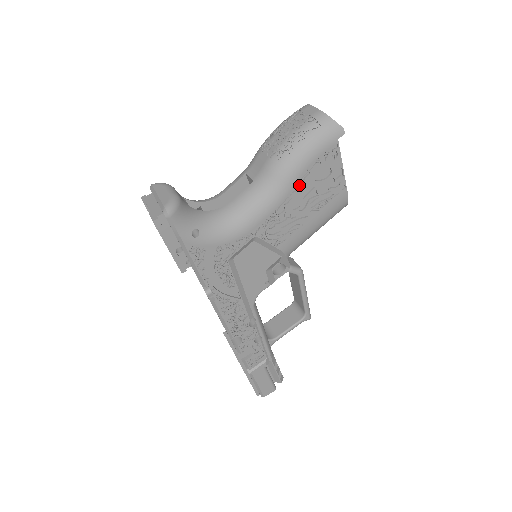
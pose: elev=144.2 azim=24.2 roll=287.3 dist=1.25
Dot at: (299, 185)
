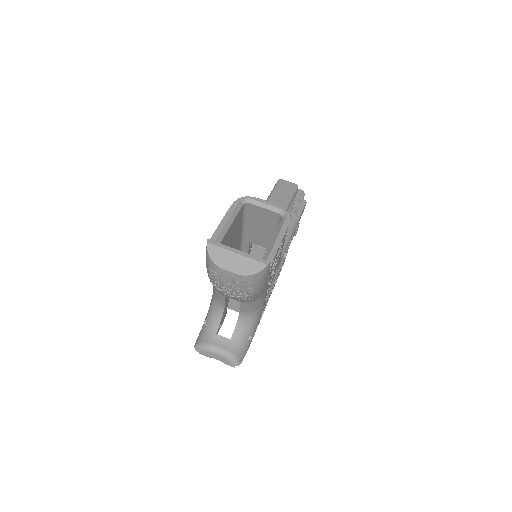
Dot at: occluded
